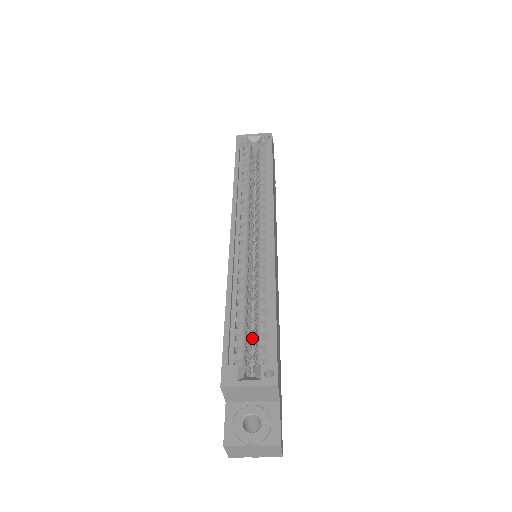
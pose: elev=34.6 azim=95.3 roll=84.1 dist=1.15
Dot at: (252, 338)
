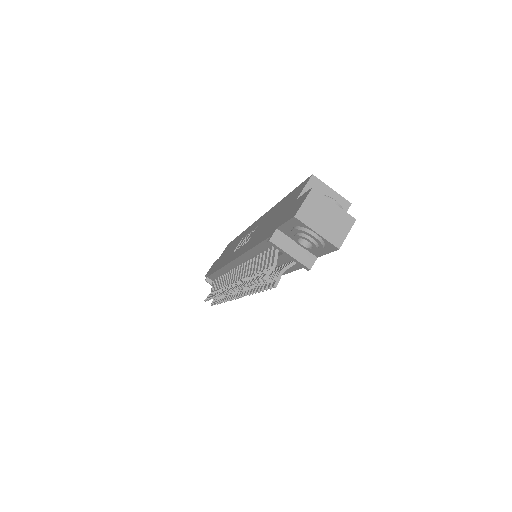
Dot at: occluded
